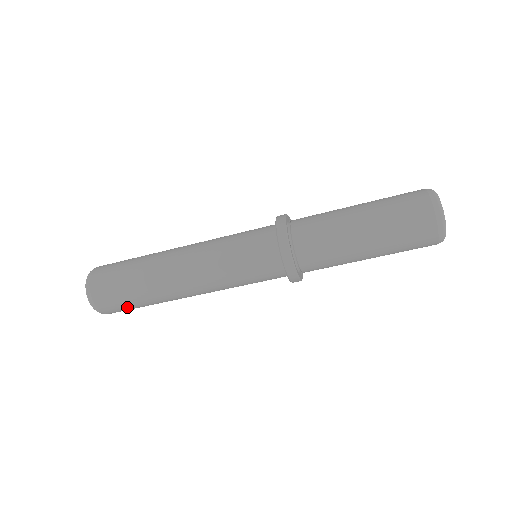
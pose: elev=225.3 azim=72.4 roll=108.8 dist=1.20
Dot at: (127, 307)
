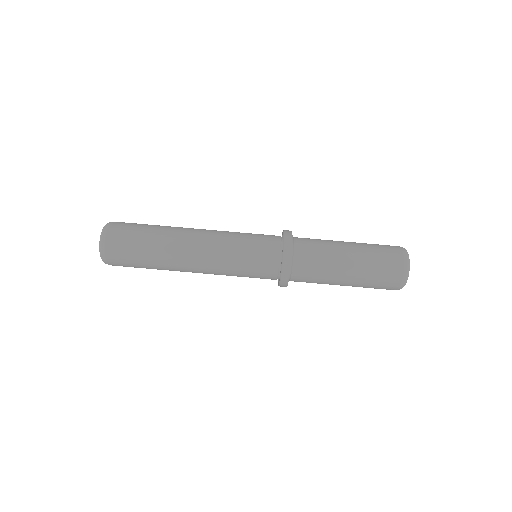
Dot at: (131, 262)
